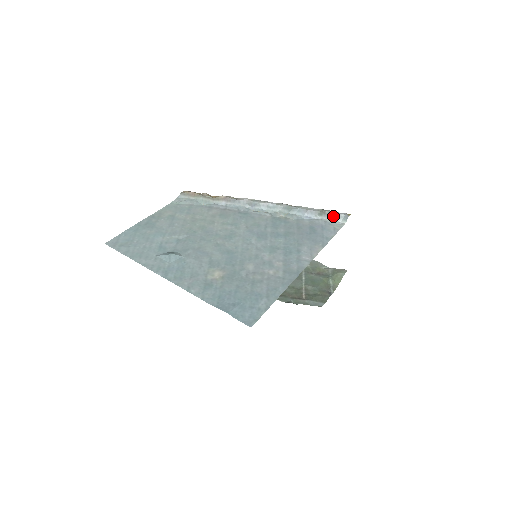
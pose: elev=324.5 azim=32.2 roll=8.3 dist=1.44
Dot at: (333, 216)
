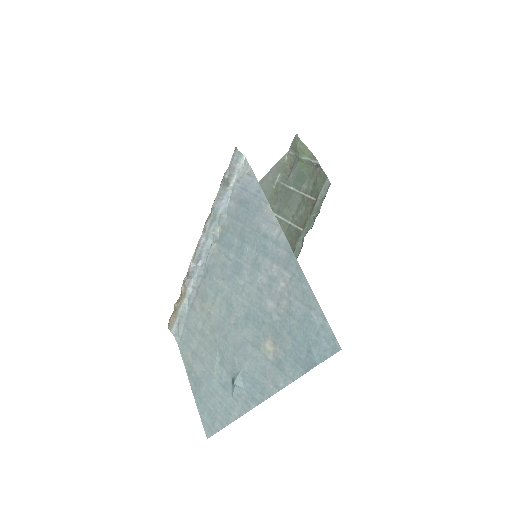
Dot at: (233, 170)
